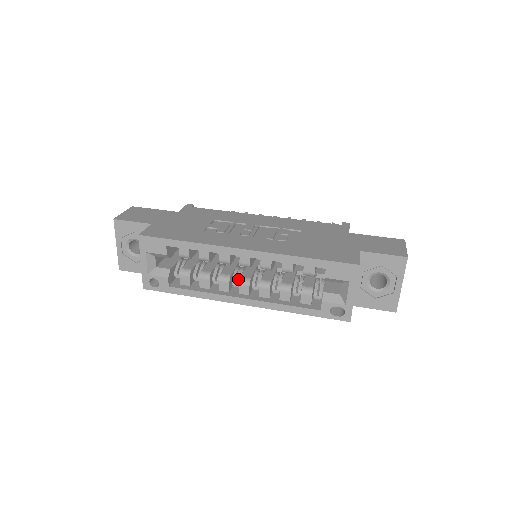
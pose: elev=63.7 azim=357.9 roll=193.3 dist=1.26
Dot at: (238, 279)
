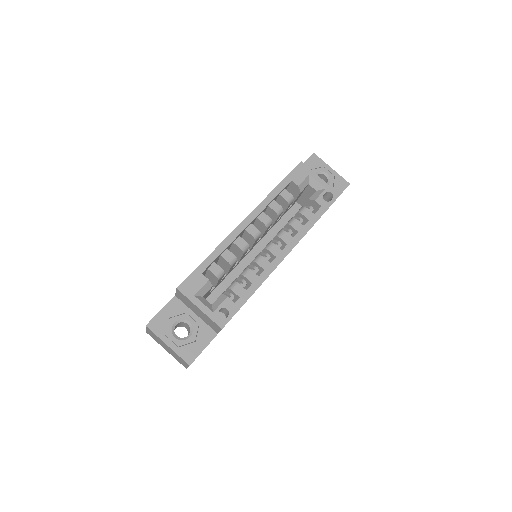
Dot at: (264, 254)
